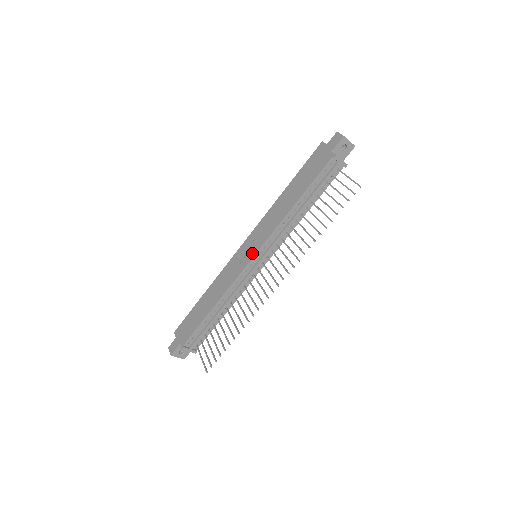
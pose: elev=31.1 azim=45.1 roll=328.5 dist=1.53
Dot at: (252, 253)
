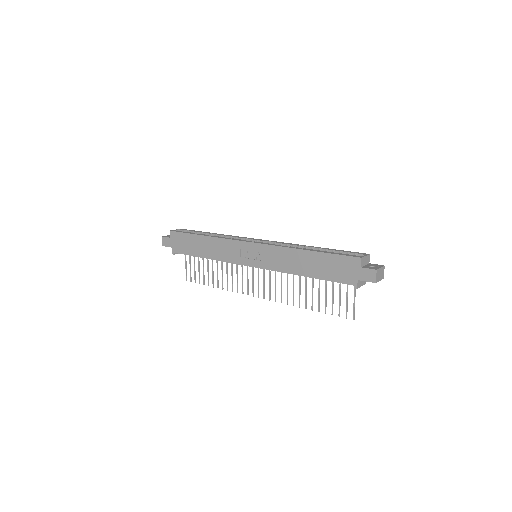
Dot at: (252, 263)
